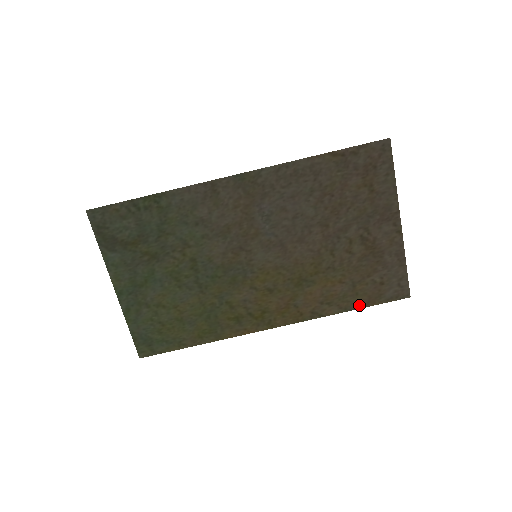
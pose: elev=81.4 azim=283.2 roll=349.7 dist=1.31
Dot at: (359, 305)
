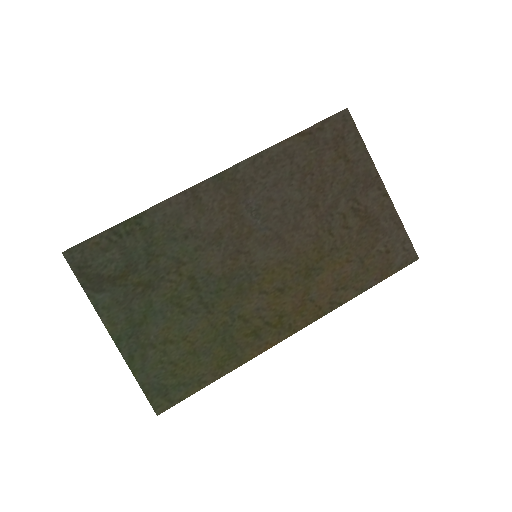
Dot at: (374, 281)
